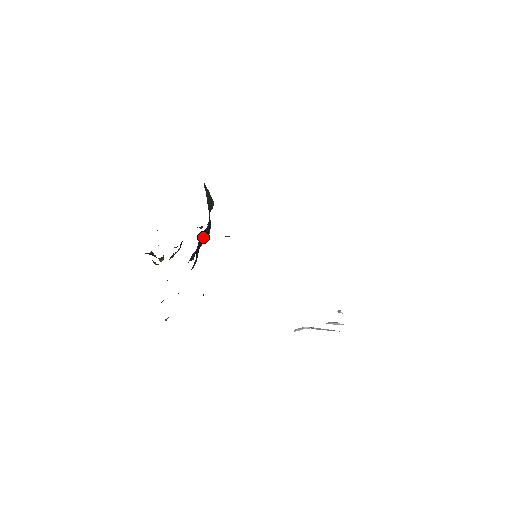
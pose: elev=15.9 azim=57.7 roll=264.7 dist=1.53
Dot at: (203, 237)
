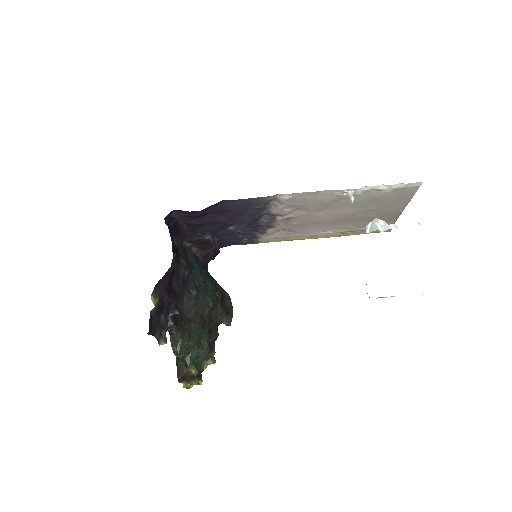
Dot at: (194, 263)
